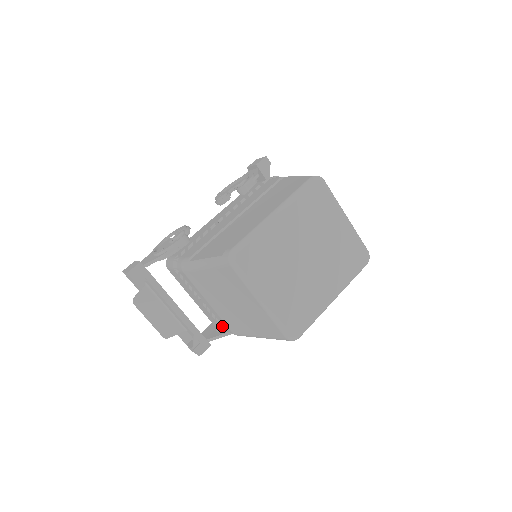
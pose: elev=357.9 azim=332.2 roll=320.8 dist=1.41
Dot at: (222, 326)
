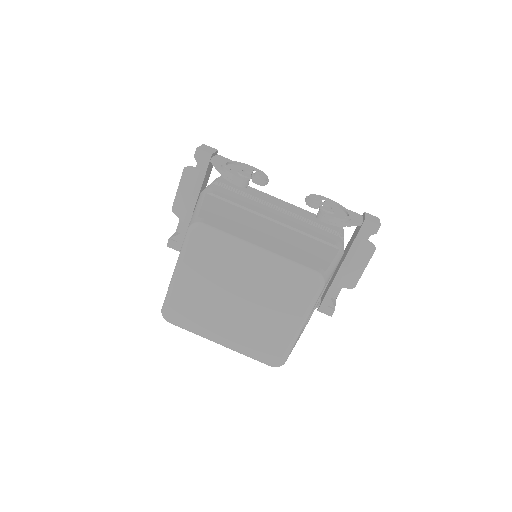
Dot at: occluded
